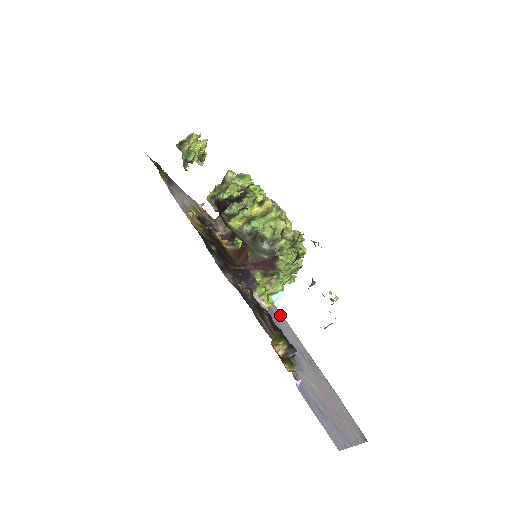
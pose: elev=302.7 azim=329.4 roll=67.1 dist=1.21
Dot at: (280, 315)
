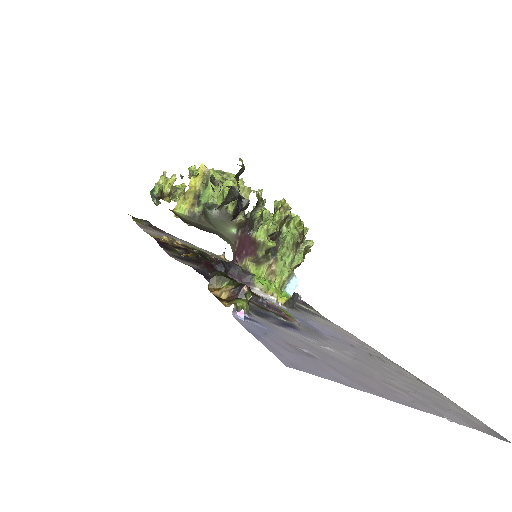
Dot at: (334, 326)
